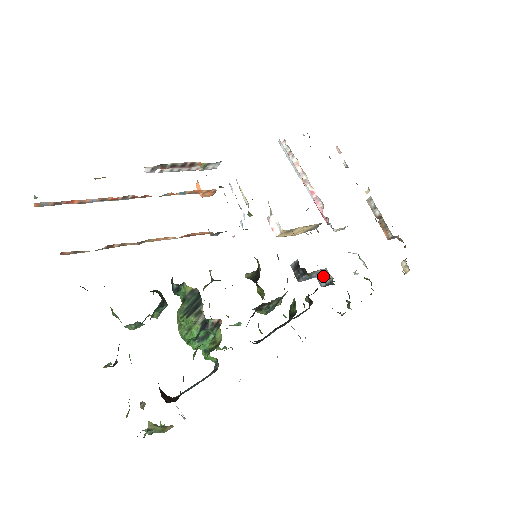
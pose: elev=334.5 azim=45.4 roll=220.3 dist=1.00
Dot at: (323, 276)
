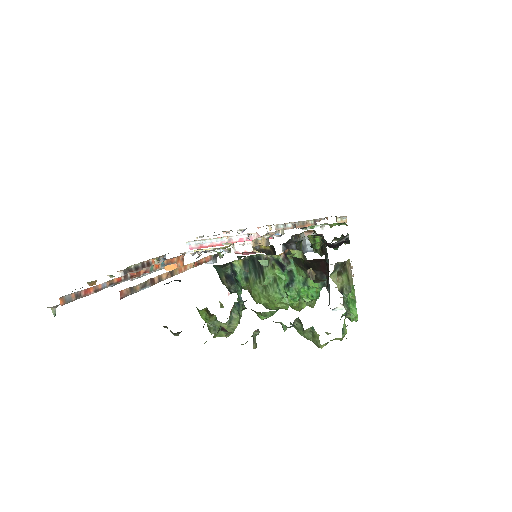
Dot at: (309, 243)
